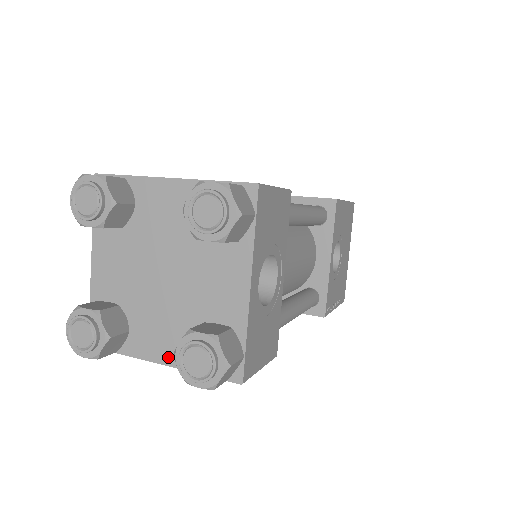
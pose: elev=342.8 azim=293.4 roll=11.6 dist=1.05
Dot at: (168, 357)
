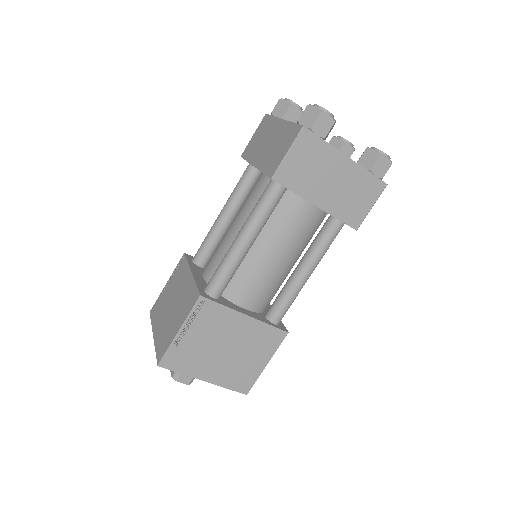
Dot at: (350, 159)
